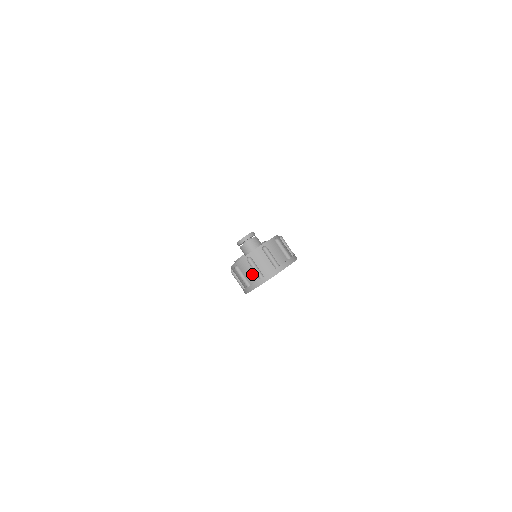
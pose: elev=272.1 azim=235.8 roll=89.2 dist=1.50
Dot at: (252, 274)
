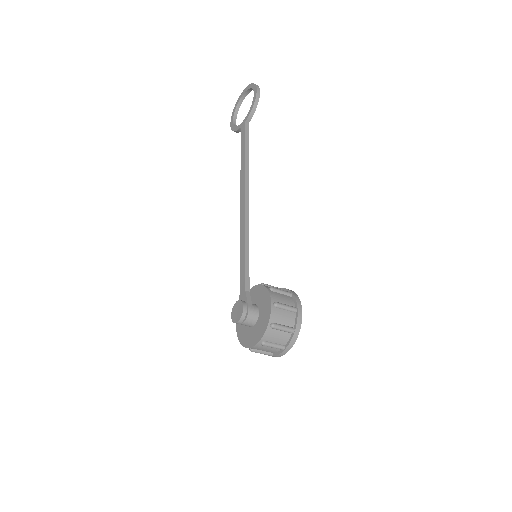
Dot at: occluded
